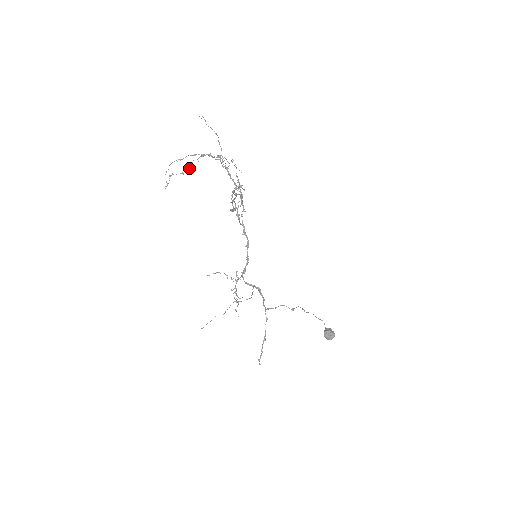
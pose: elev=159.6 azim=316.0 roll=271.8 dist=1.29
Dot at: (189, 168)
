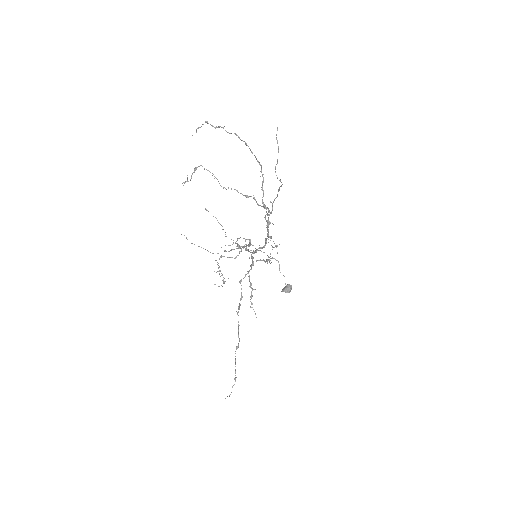
Dot at: (223, 188)
